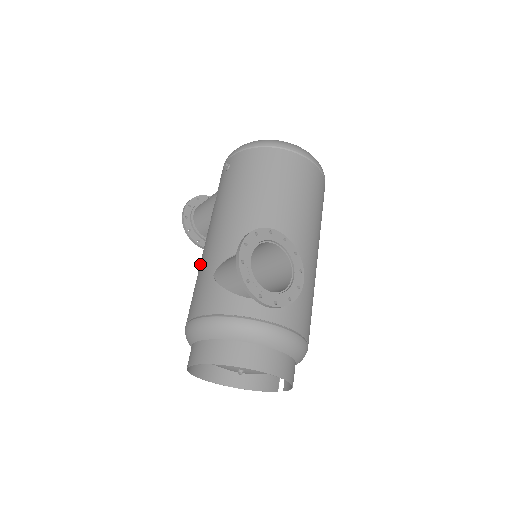
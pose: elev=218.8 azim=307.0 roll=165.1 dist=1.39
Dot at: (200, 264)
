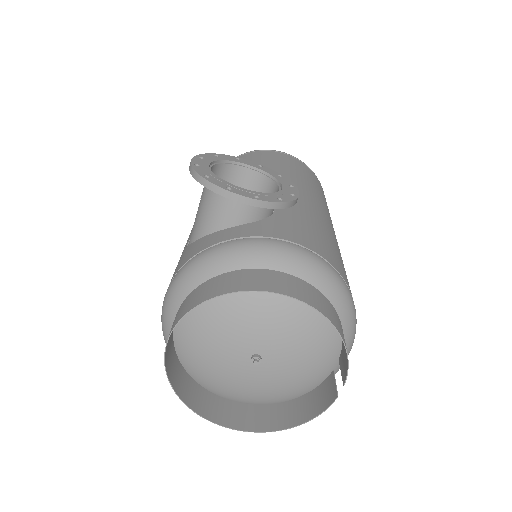
Dot at: occluded
